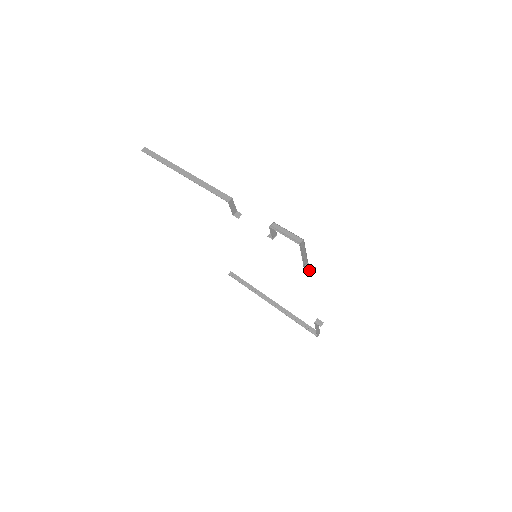
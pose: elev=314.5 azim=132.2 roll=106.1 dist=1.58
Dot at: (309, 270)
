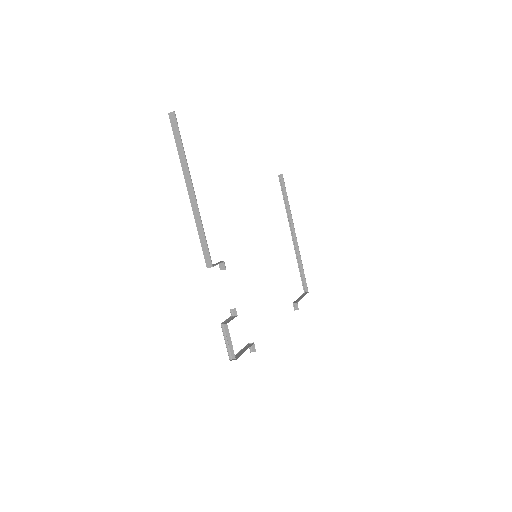
Dot at: (250, 349)
